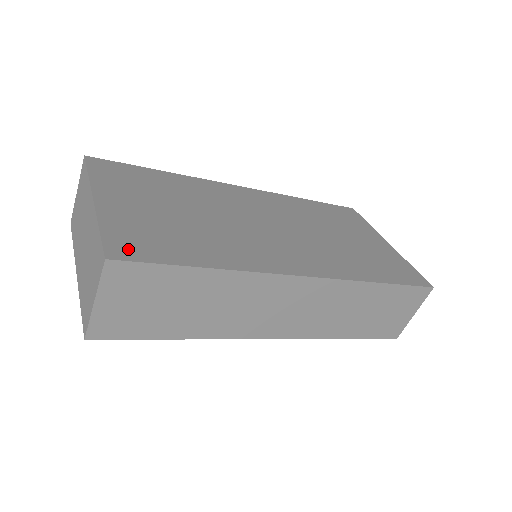
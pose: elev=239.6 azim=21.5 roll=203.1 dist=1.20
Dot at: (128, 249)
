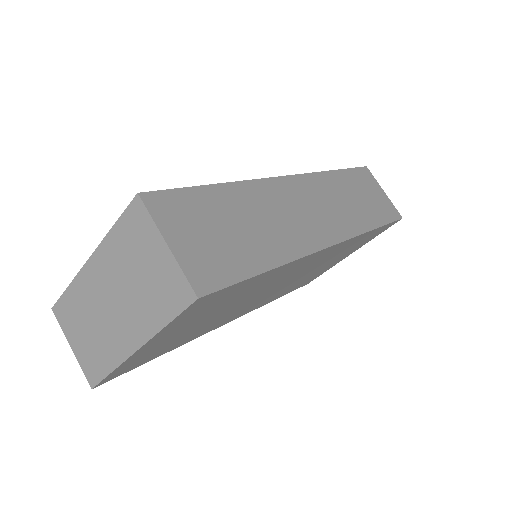
Dot at: occluded
